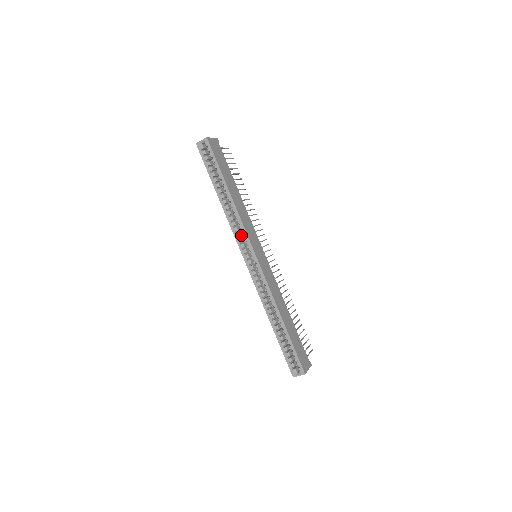
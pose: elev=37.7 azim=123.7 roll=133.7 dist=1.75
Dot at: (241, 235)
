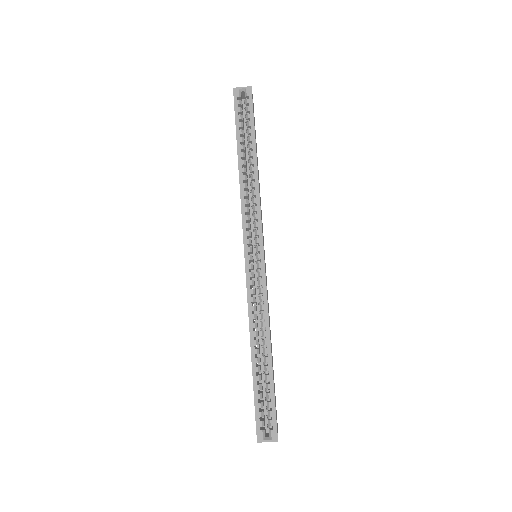
Dot at: (249, 220)
